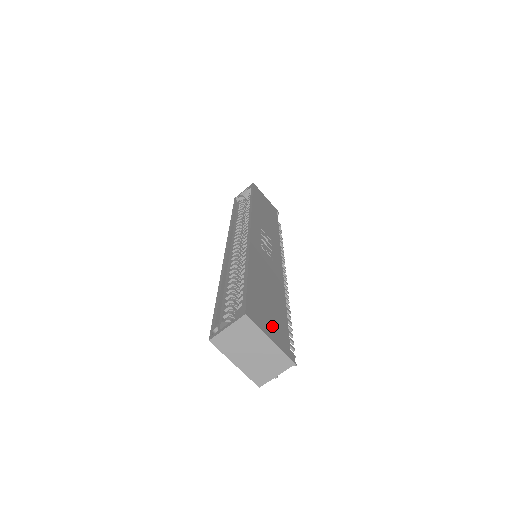
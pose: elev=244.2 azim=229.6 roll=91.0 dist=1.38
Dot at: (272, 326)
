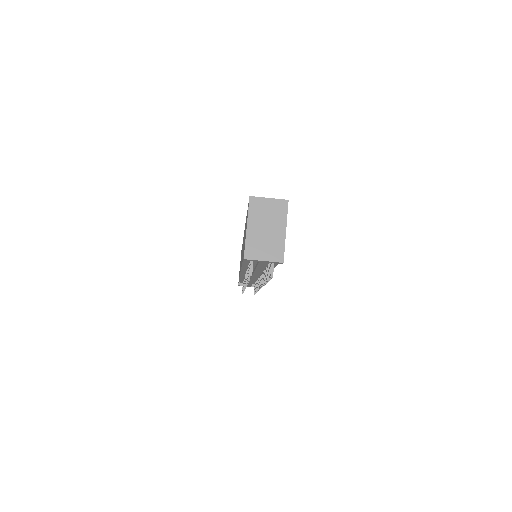
Dot at: occluded
